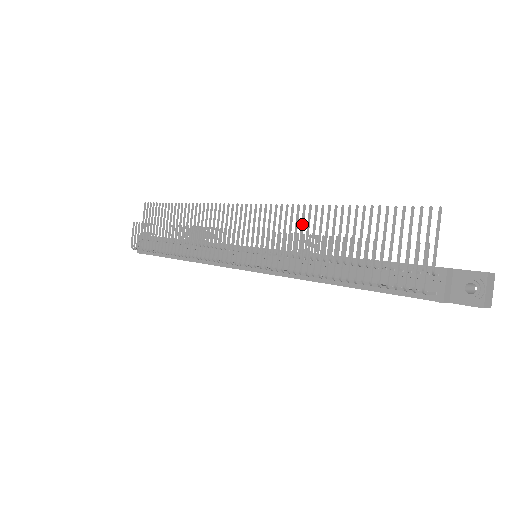
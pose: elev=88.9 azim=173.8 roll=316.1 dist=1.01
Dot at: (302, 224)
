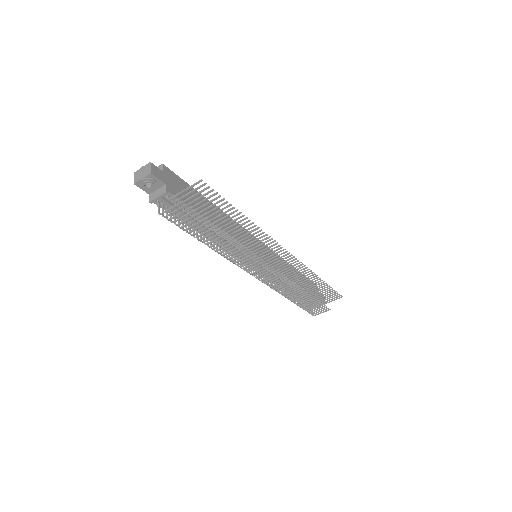
Dot at: (302, 276)
